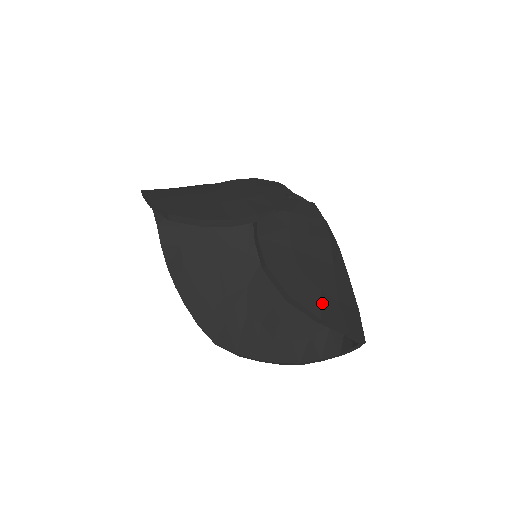
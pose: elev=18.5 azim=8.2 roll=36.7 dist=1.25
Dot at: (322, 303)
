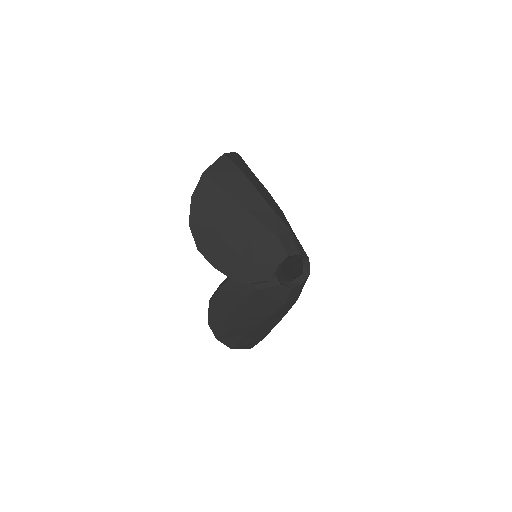
Dot at: (226, 334)
